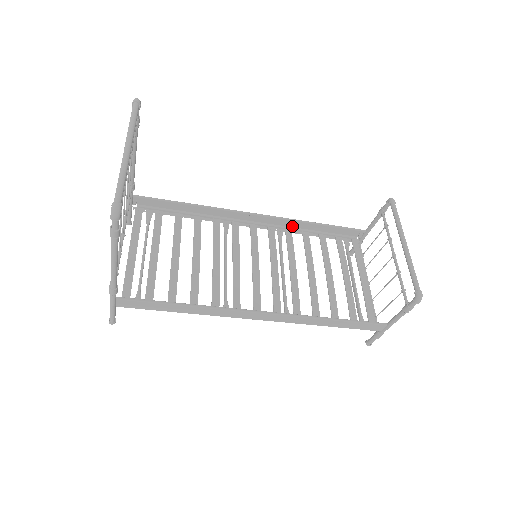
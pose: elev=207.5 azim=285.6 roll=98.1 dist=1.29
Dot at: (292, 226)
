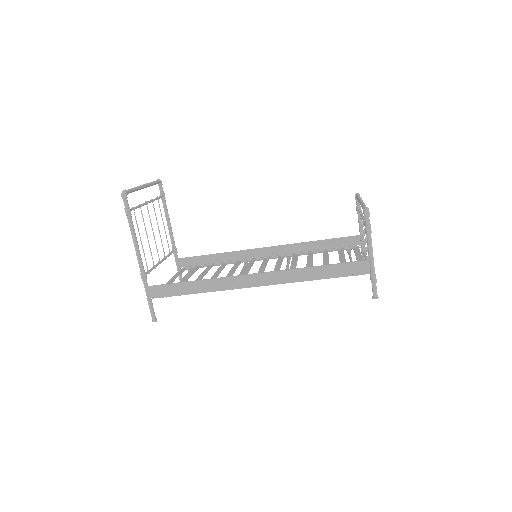
Dot at: (299, 252)
